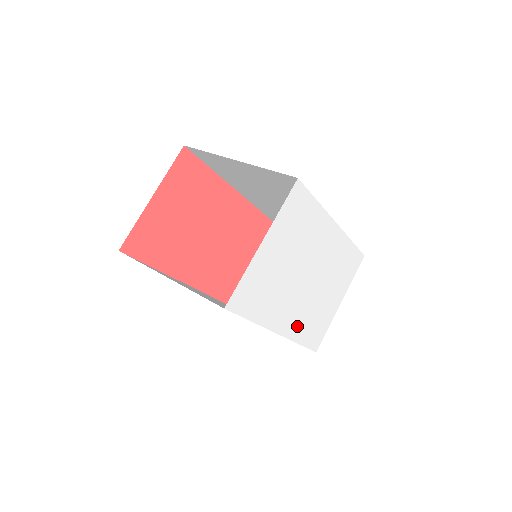
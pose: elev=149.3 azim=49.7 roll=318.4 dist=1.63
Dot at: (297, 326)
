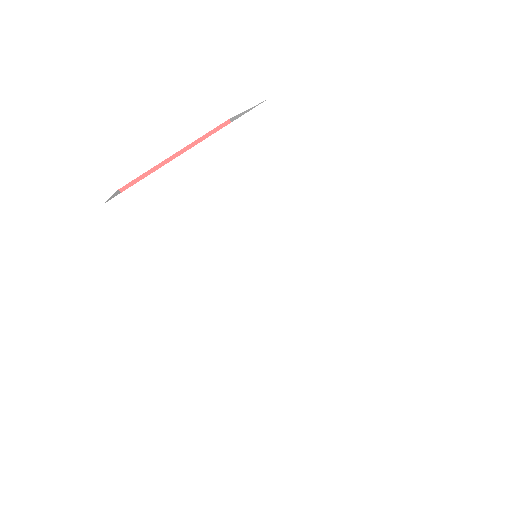
Dot at: (245, 342)
